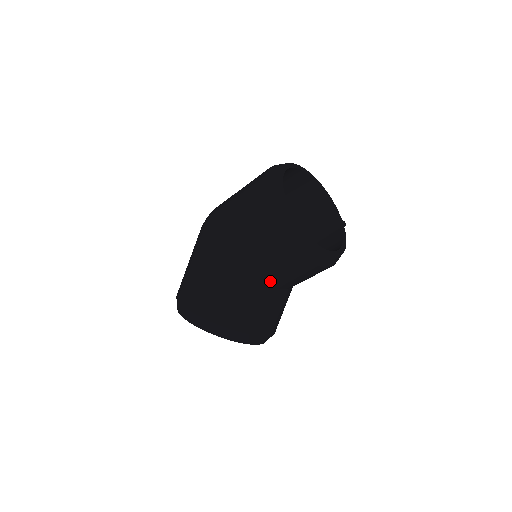
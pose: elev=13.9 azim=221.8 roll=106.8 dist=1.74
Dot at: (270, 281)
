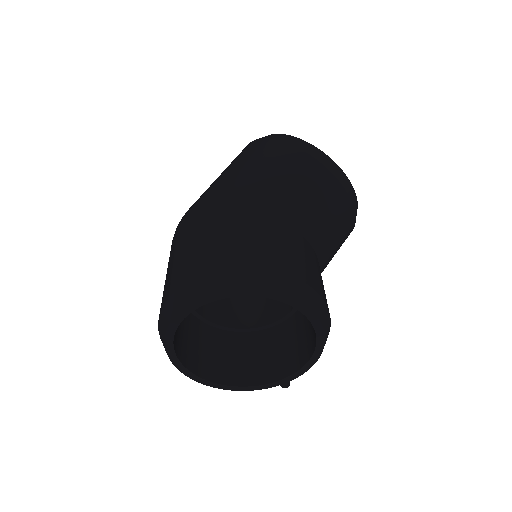
Dot at: (302, 225)
